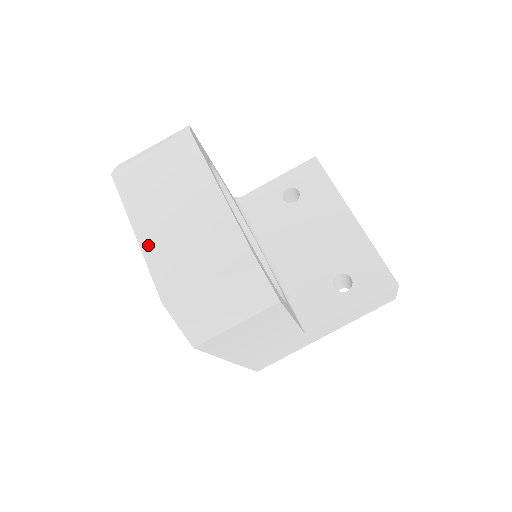
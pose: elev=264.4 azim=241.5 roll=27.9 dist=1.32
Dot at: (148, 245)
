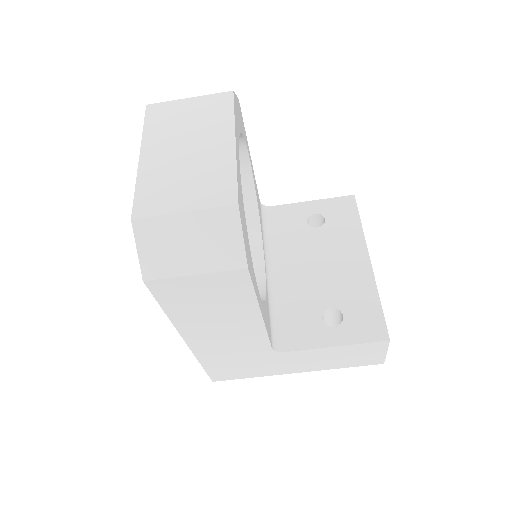
Dot at: (146, 168)
